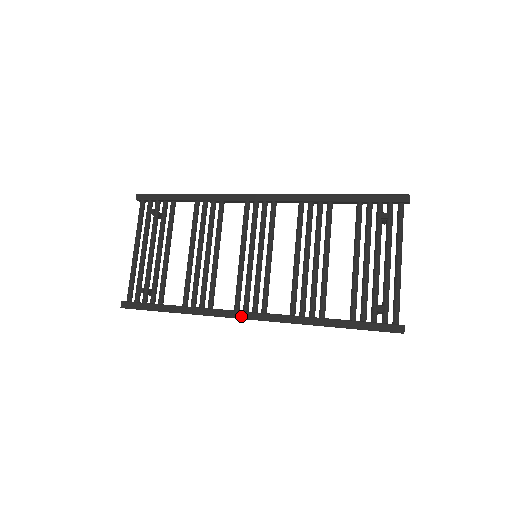
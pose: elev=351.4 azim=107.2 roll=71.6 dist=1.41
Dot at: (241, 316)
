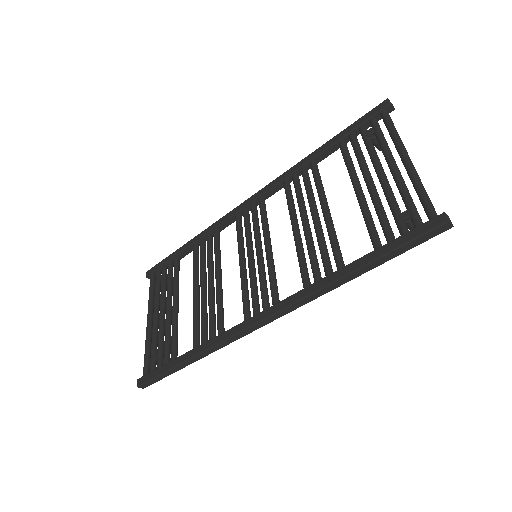
Dot at: (251, 323)
